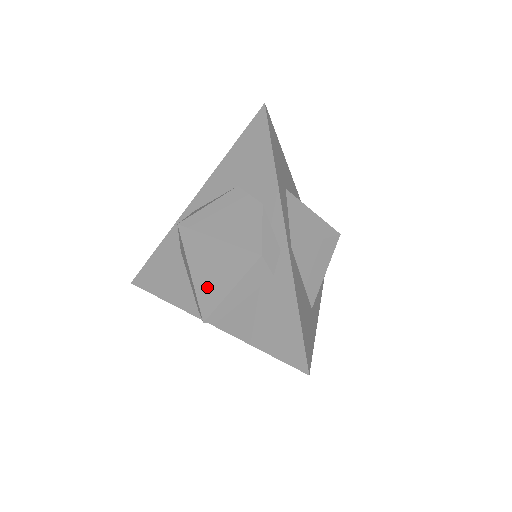
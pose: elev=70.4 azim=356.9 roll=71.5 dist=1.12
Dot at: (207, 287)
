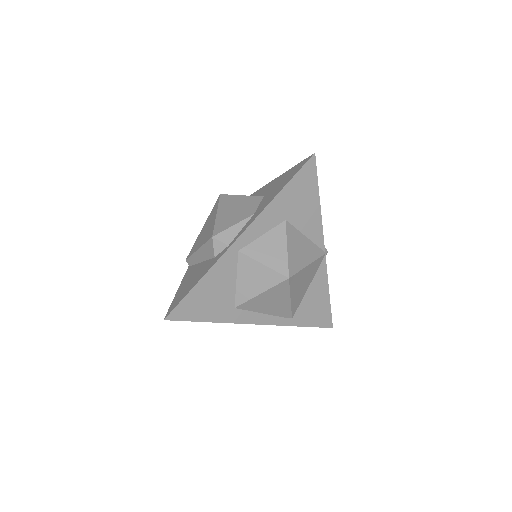
Dot at: (198, 240)
